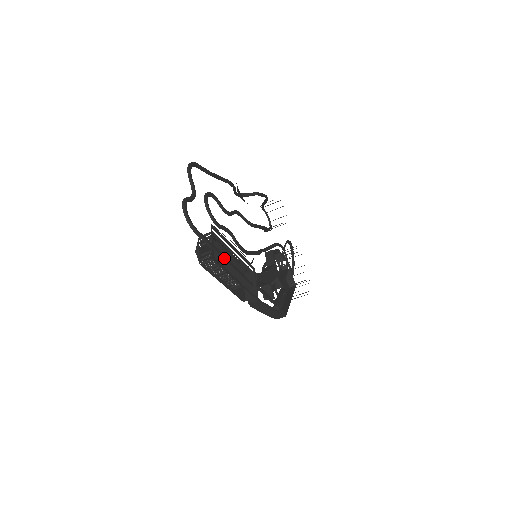
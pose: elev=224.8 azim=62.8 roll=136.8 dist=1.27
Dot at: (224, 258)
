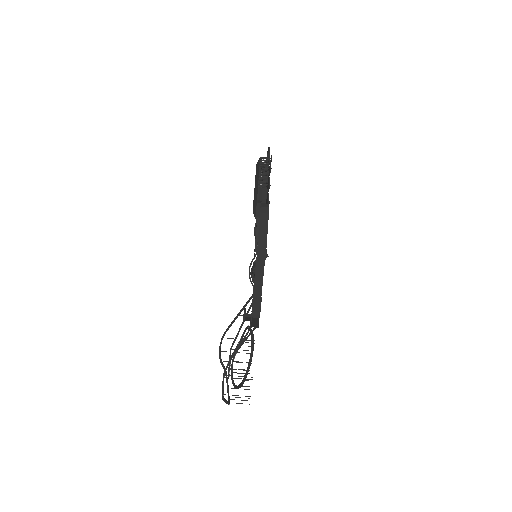
Dot at: (268, 176)
